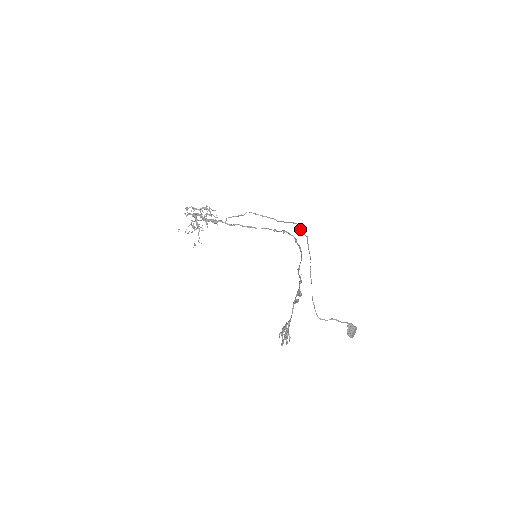
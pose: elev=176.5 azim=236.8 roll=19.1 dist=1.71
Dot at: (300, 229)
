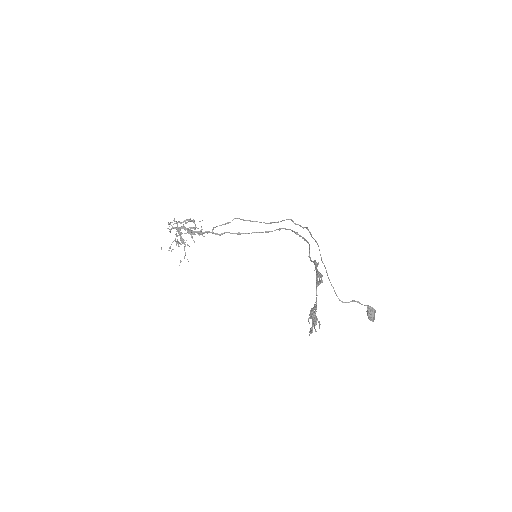
Dot at: (296, 224)
